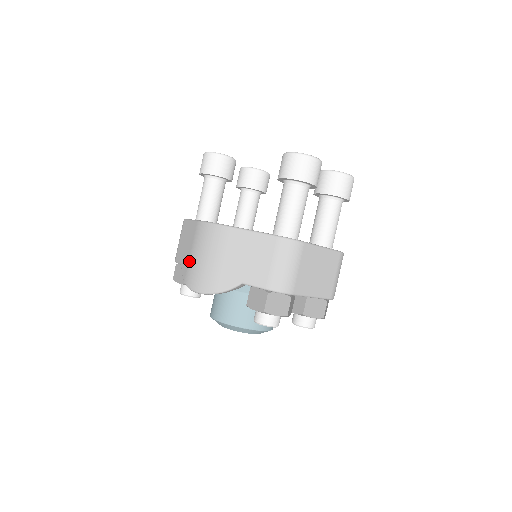
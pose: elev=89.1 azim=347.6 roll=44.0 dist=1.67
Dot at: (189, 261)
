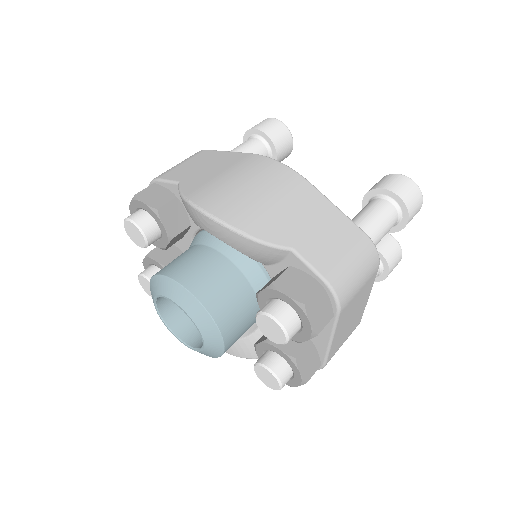
Dot at: (213, 181)
